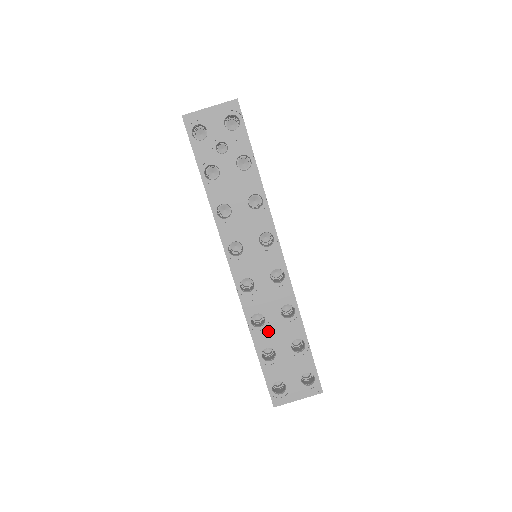
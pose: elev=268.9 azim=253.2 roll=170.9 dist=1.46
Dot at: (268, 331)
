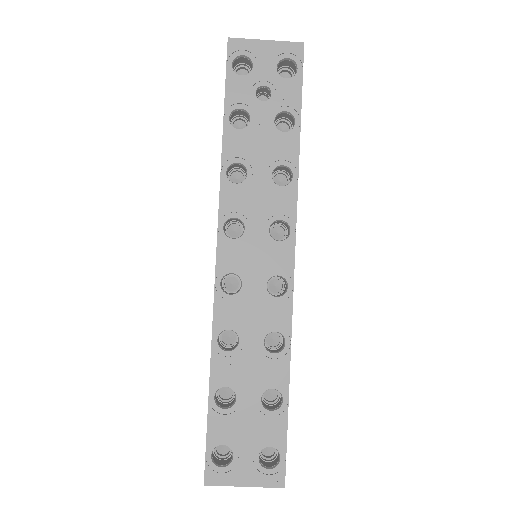
Dot at: (237, 361)
